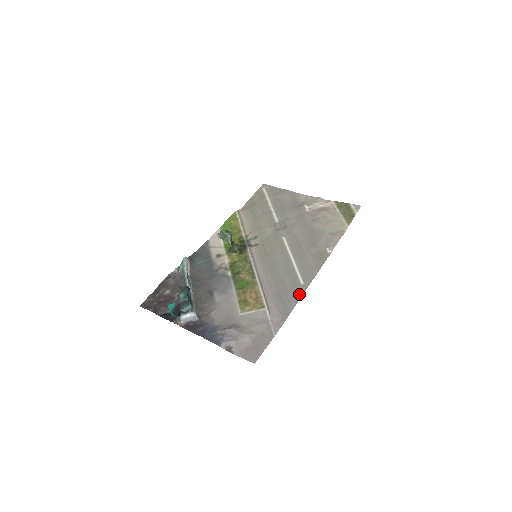
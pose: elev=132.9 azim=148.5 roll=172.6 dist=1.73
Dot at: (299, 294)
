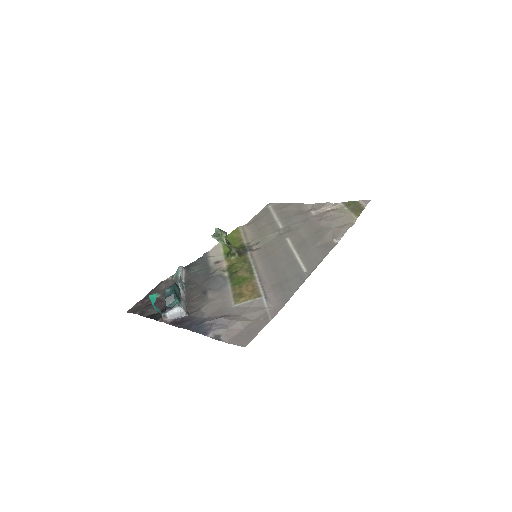
Dot at: (301, 280)
